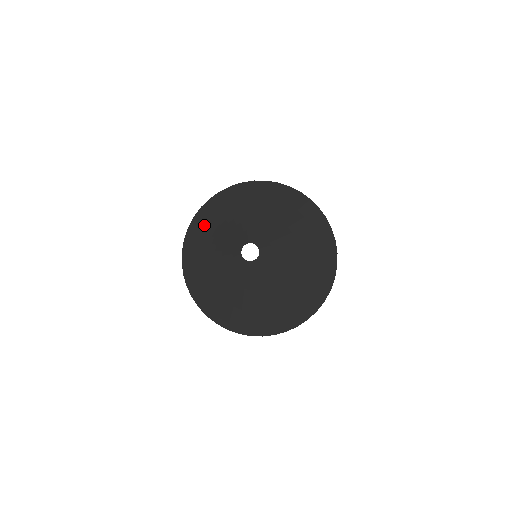
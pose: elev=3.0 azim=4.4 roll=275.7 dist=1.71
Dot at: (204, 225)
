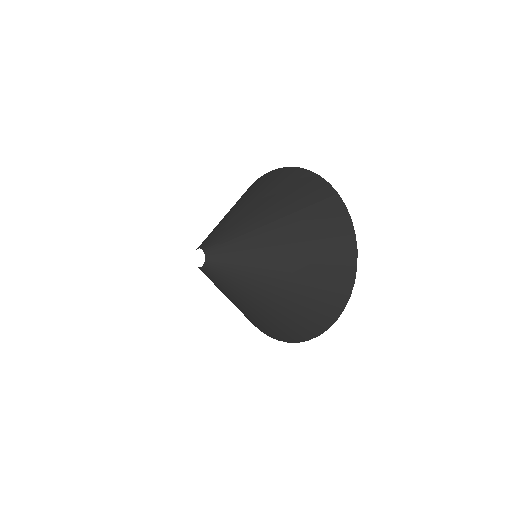
Dot at: occluded
